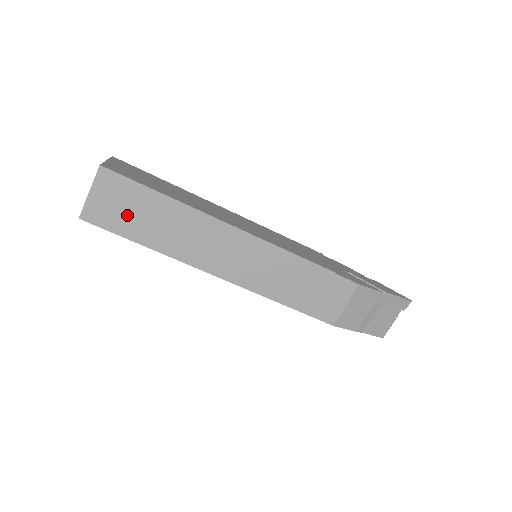
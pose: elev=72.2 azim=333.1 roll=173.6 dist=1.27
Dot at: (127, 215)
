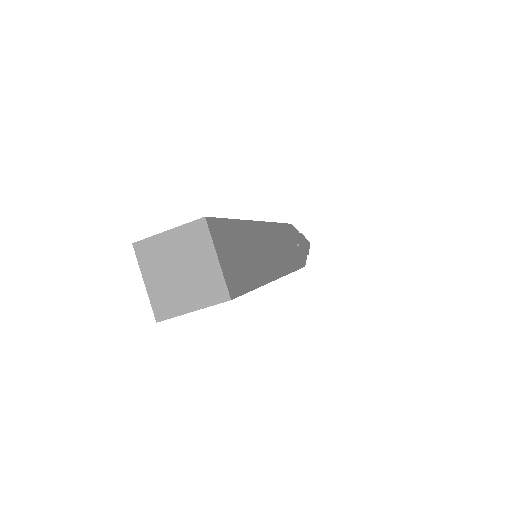
Dot at: occluded
